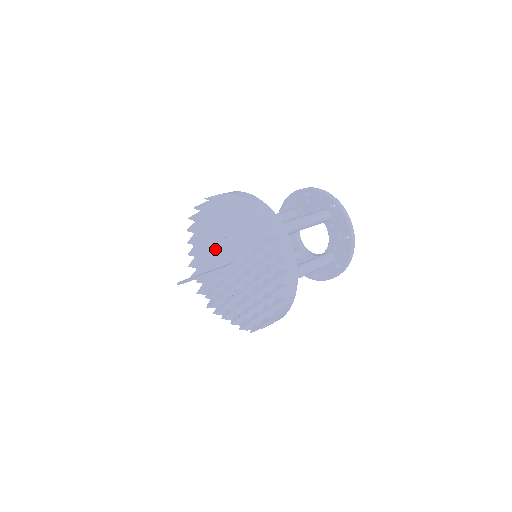
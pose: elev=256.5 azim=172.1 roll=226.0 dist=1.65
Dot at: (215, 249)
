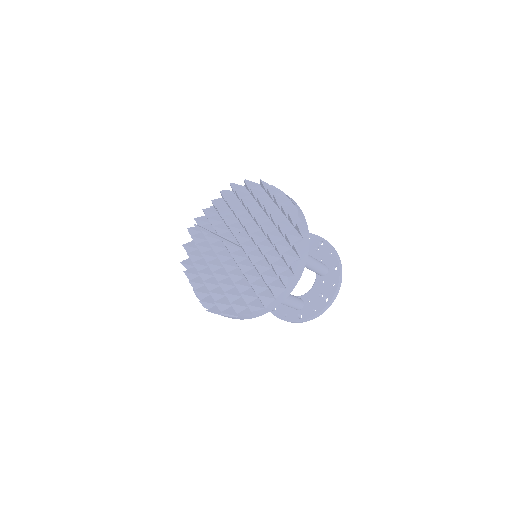
Dot at: (233, 224)
